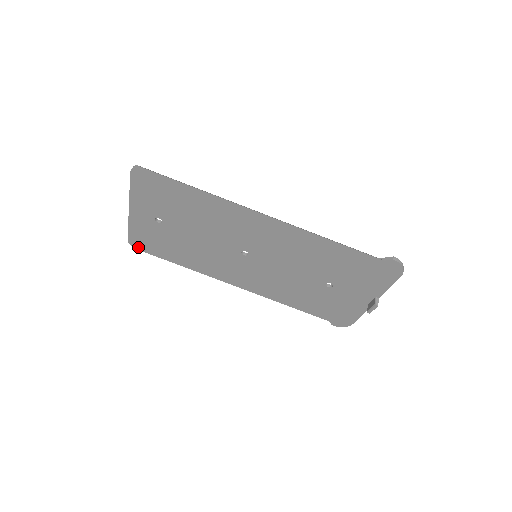
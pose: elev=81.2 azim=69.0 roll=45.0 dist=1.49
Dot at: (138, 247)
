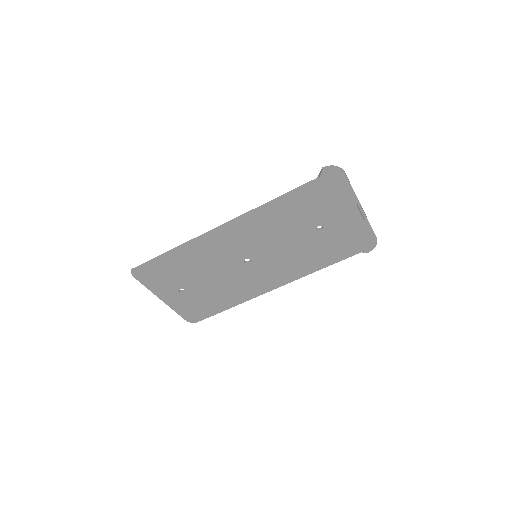
Dot at: (197, 320)
